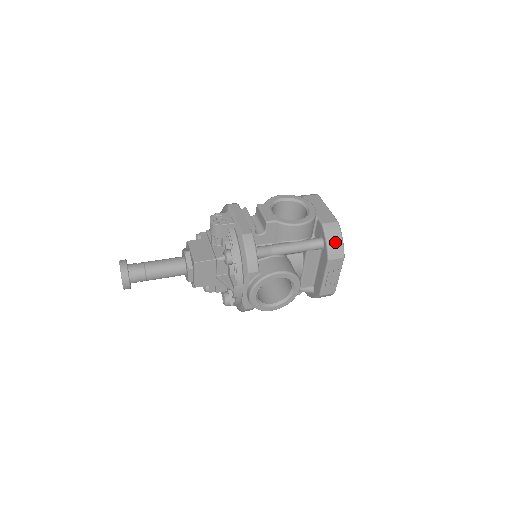
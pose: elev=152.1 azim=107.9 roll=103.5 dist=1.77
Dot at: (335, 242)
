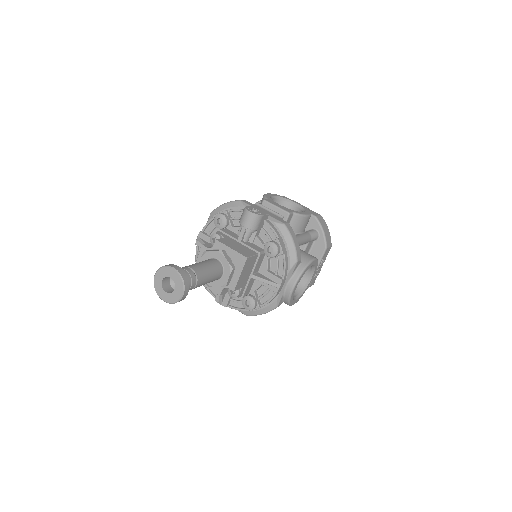
Dot at: (327, 232)
